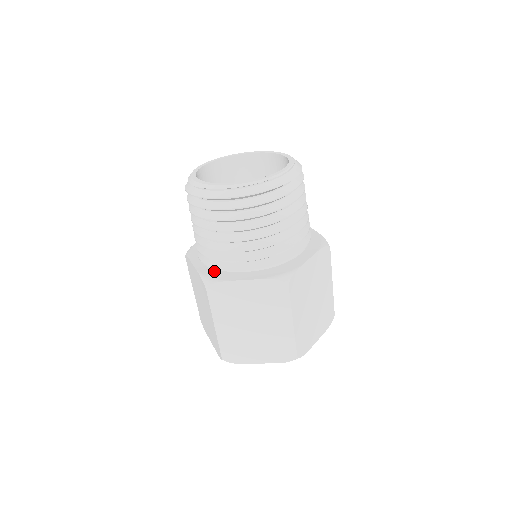
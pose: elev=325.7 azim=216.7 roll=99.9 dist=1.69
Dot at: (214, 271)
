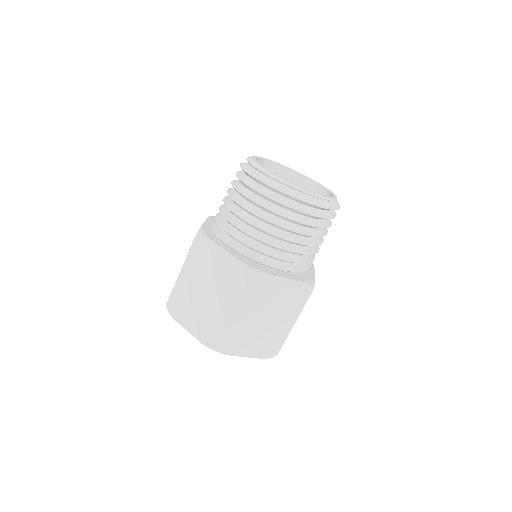
Dot at: (252, 262)
